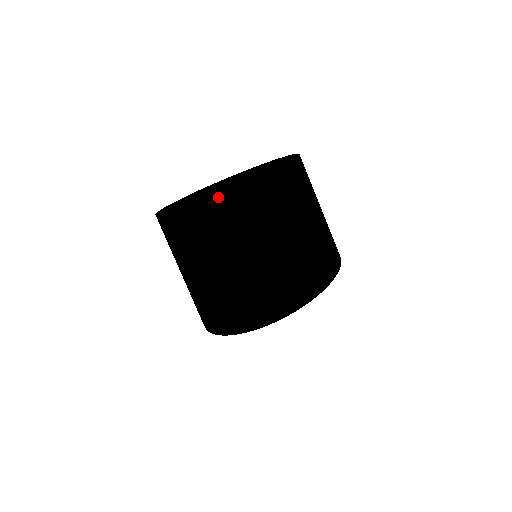
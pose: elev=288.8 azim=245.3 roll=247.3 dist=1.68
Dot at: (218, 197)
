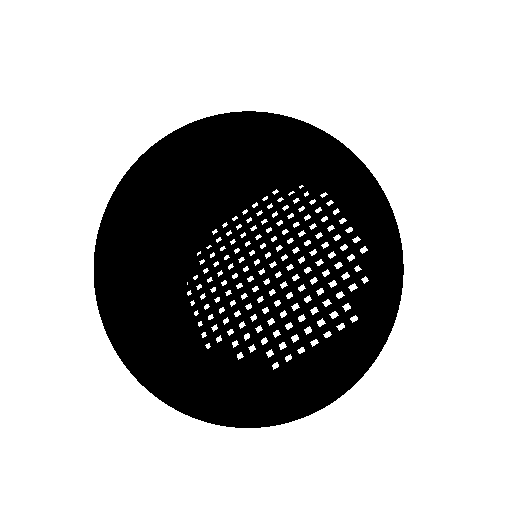
Dot at: occluded
